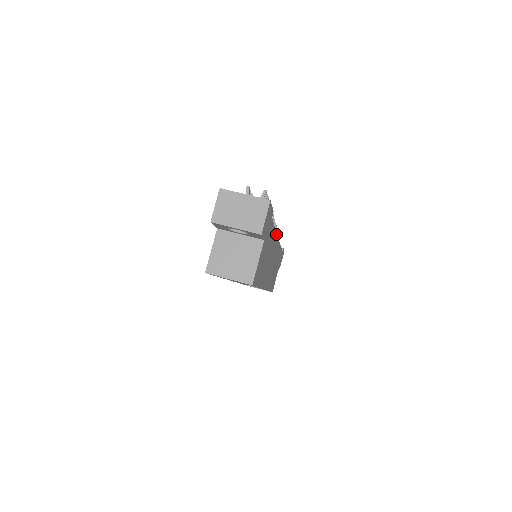
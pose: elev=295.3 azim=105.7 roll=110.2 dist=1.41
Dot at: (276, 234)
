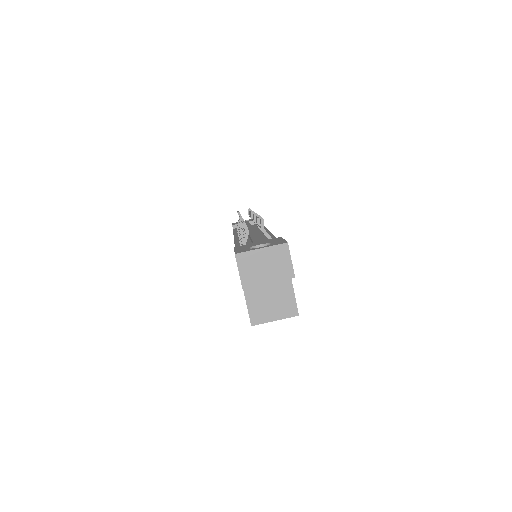
Dot at: occluded
